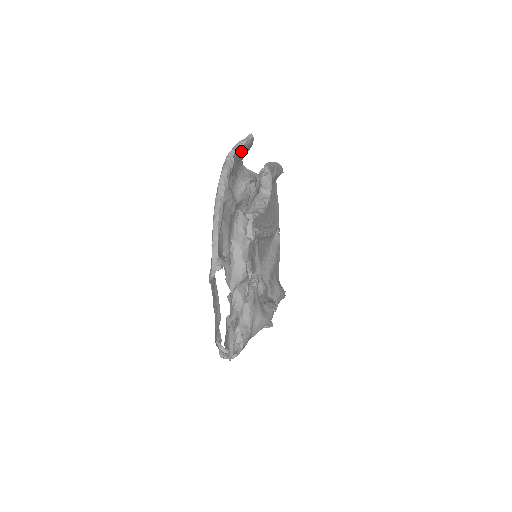
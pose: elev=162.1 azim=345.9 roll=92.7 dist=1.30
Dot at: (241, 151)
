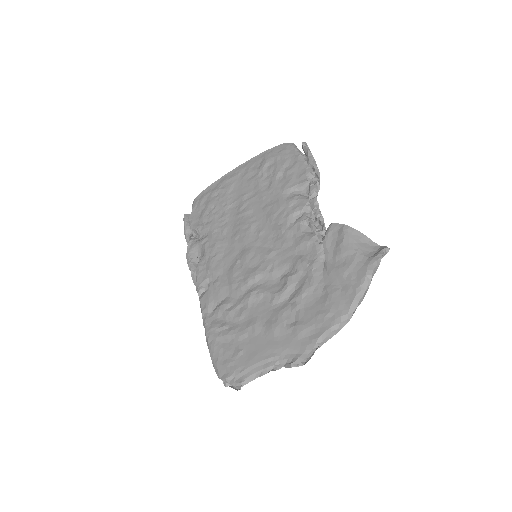
Dot at: (374, 258)
